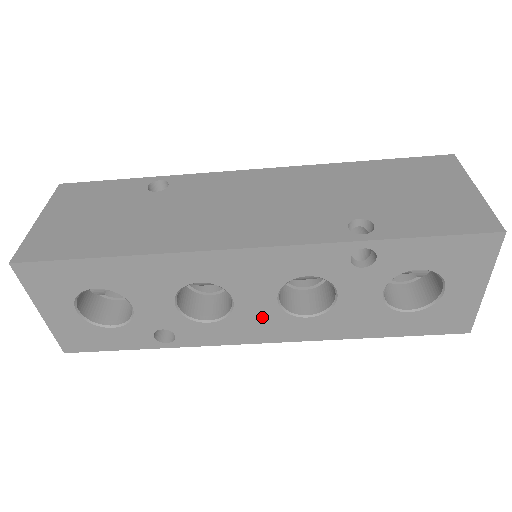
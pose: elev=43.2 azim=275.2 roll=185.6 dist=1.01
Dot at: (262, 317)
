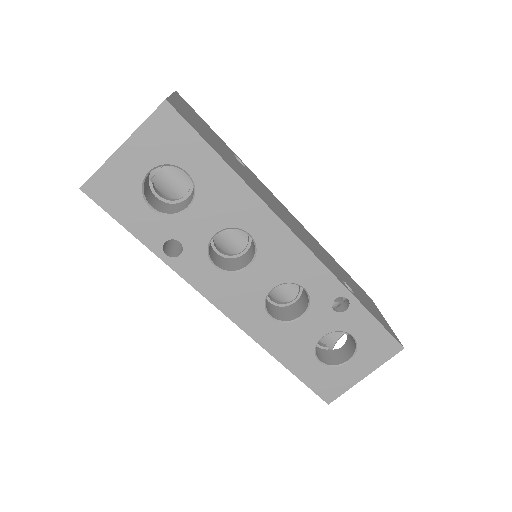
Dot at: (248, 293)
